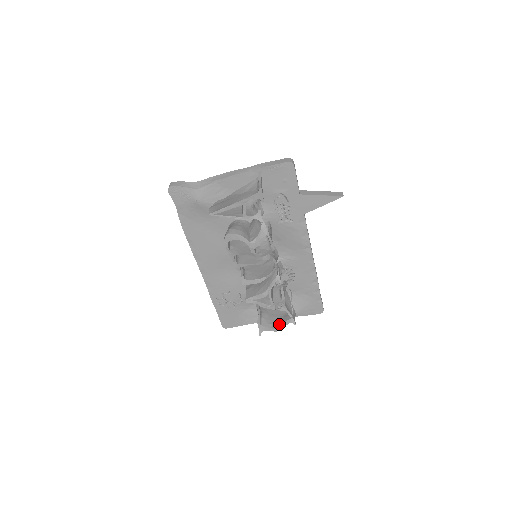
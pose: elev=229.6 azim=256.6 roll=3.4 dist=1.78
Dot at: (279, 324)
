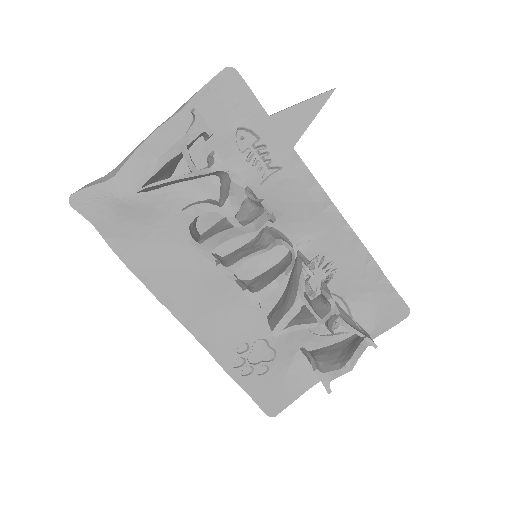
Dot at: (350, 356)
